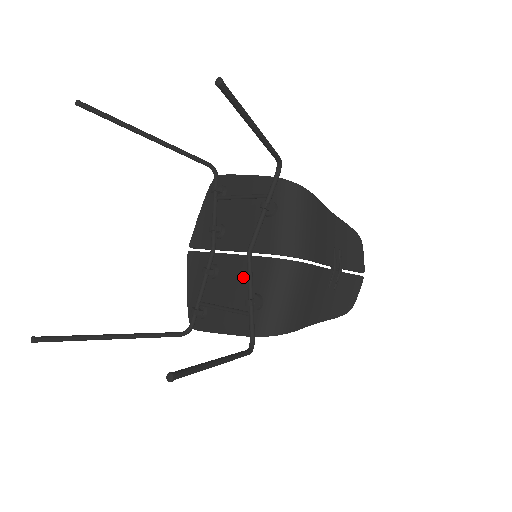
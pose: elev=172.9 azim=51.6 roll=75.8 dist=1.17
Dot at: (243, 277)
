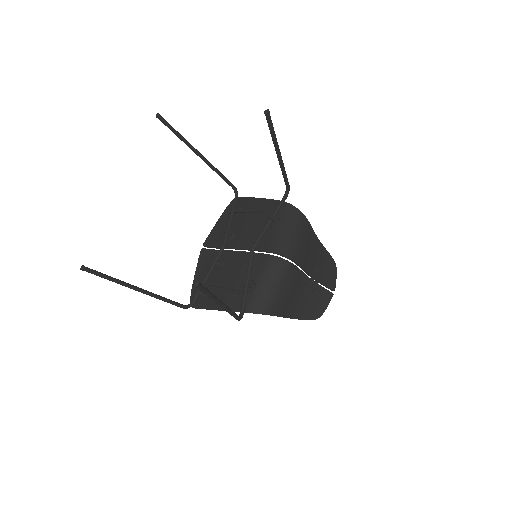
Dot at: (244, 268)
